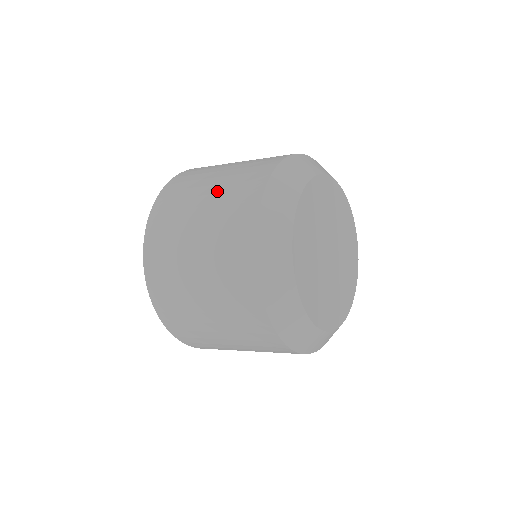
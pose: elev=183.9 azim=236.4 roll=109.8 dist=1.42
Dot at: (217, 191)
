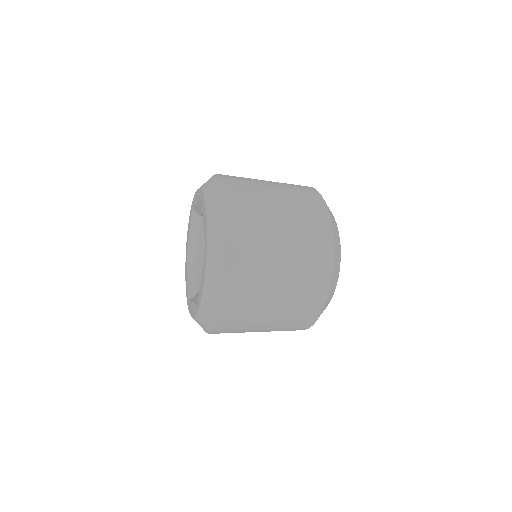
Dot at: (293, 254)
